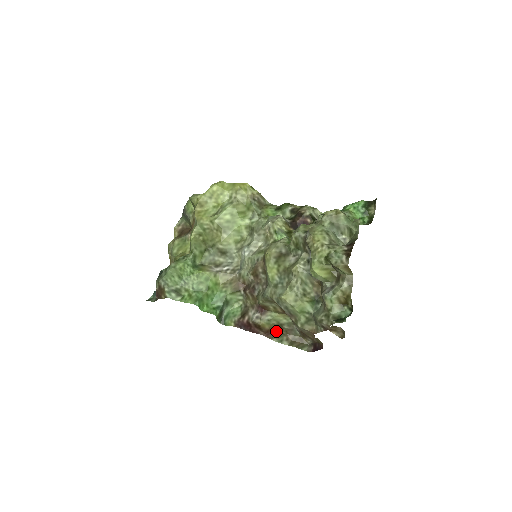
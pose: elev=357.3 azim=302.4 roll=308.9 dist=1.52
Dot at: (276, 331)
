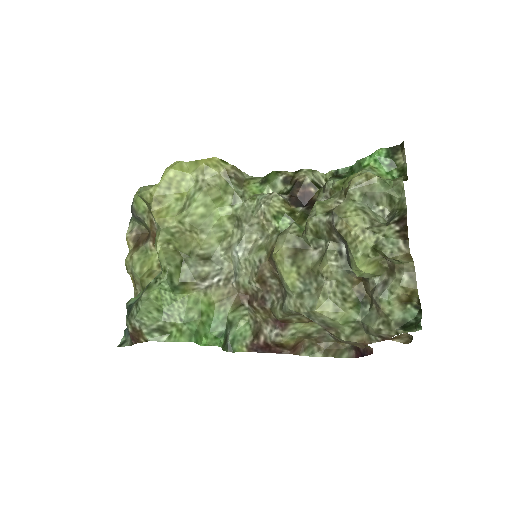
Dot at: (302, 343)
